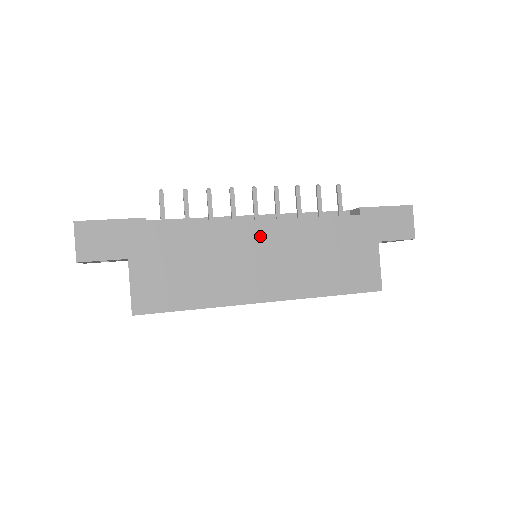
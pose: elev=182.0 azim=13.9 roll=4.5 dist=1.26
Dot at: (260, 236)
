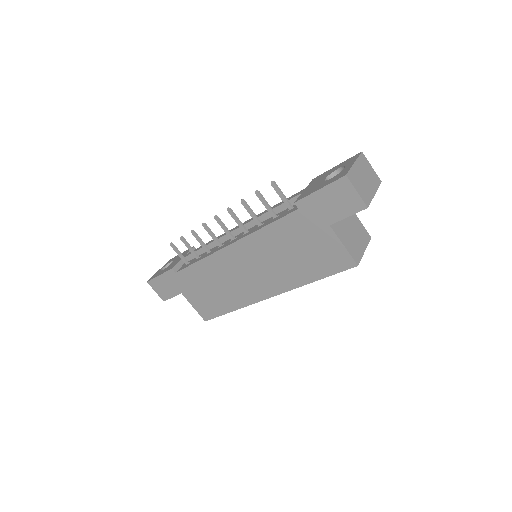
Dot at: (236, 256)
